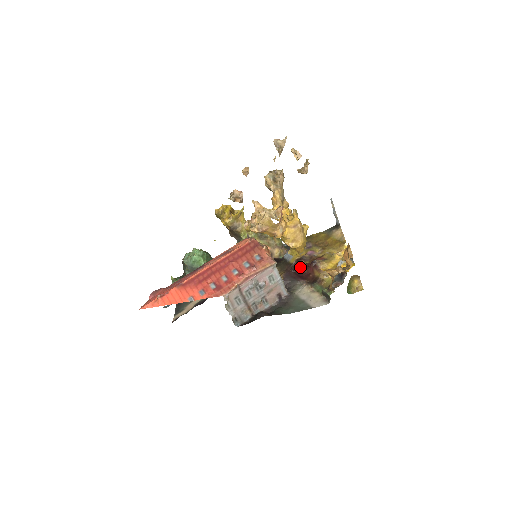
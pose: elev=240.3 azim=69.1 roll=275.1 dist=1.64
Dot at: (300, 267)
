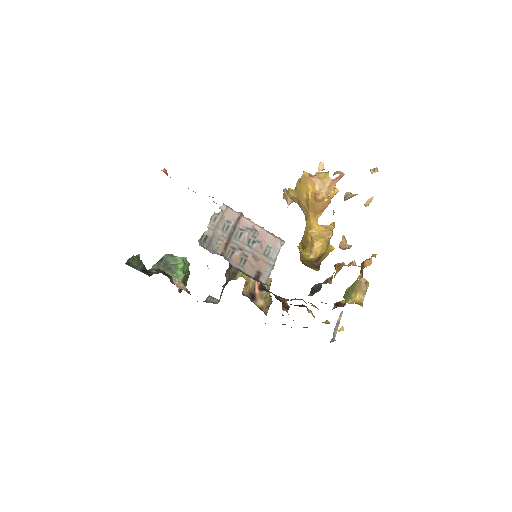
Dot at: occluded
